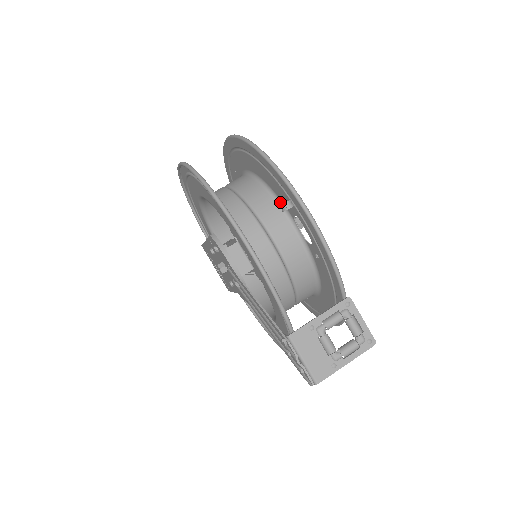
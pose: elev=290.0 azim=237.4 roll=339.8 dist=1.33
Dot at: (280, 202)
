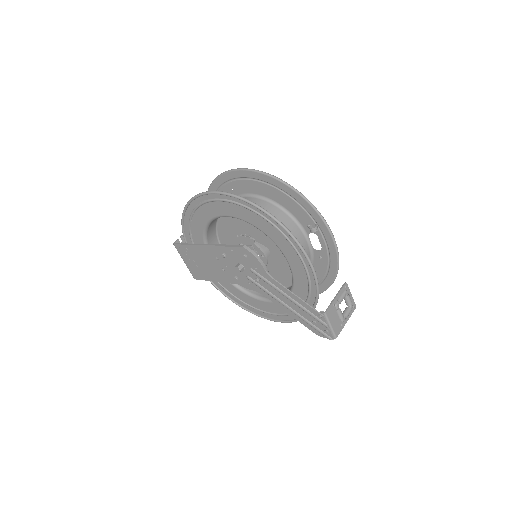
Dot at: (298, 223)
